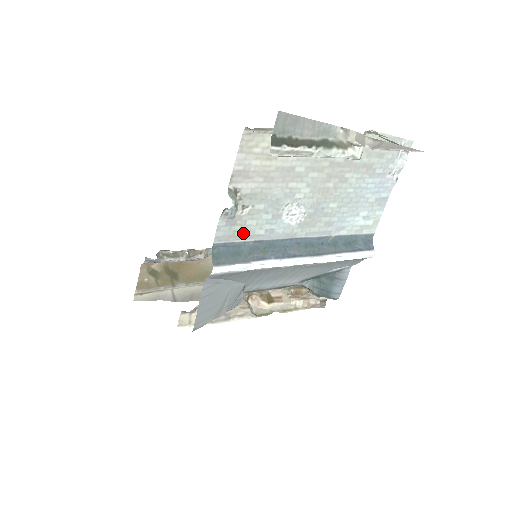
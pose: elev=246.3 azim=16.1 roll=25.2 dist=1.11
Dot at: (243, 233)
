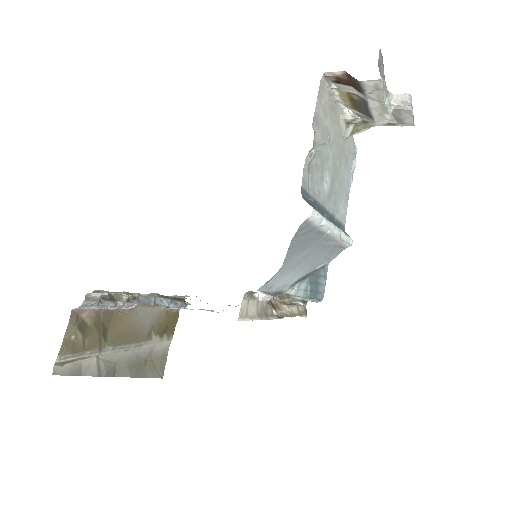
Dot at: (311, 185)
